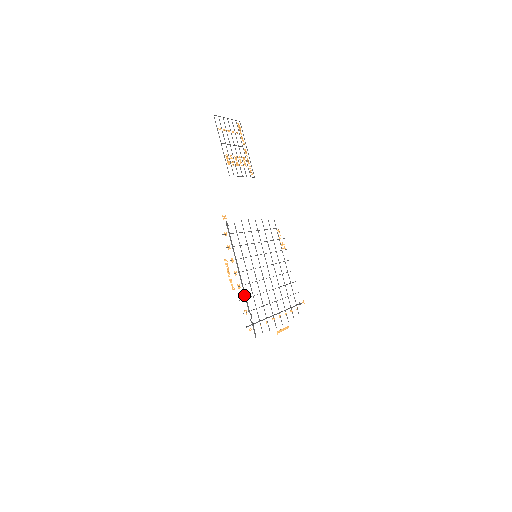
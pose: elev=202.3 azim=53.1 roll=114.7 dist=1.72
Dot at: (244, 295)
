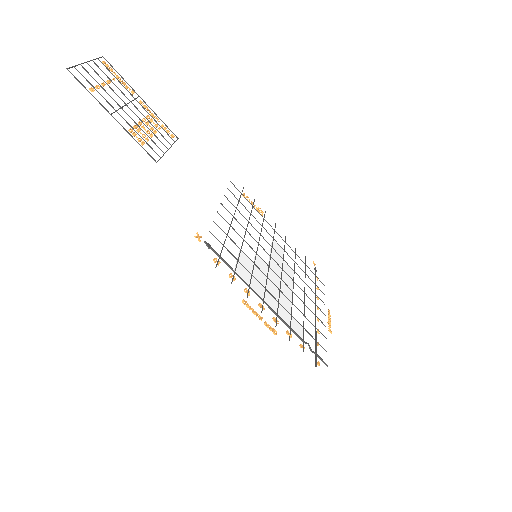
Dot at: occluded
